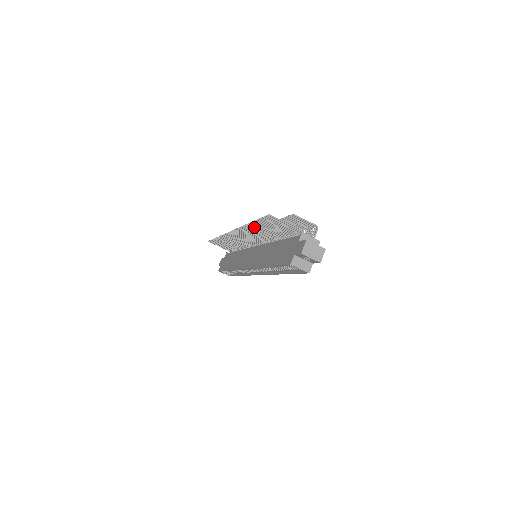
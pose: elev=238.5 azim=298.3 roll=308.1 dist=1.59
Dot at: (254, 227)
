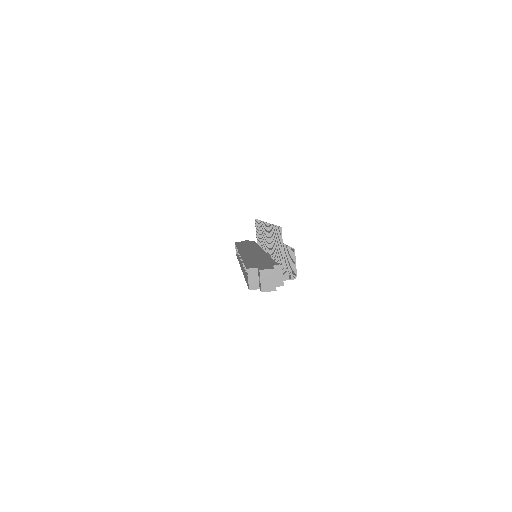
Dot at: occluded
